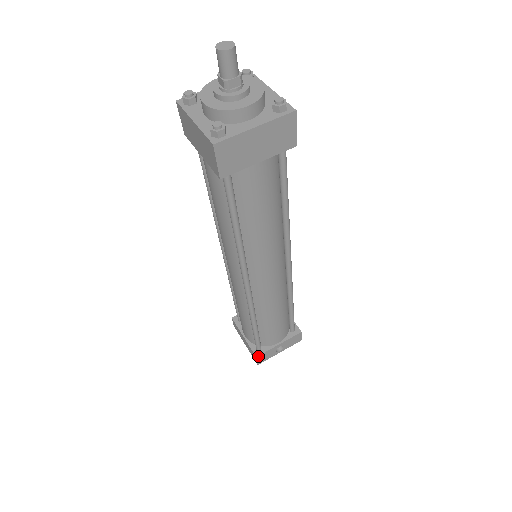
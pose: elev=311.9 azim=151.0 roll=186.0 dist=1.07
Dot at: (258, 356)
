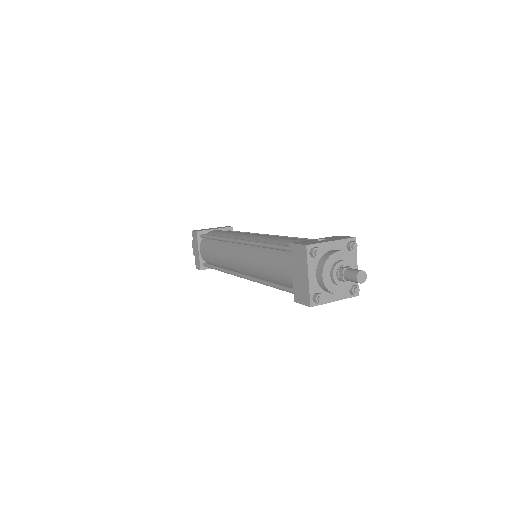
Dot at: occluded
